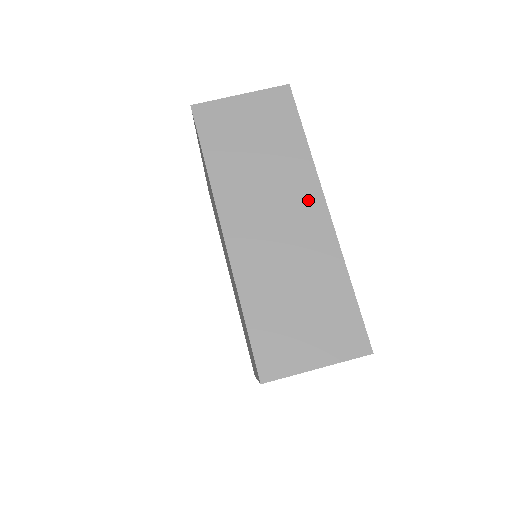
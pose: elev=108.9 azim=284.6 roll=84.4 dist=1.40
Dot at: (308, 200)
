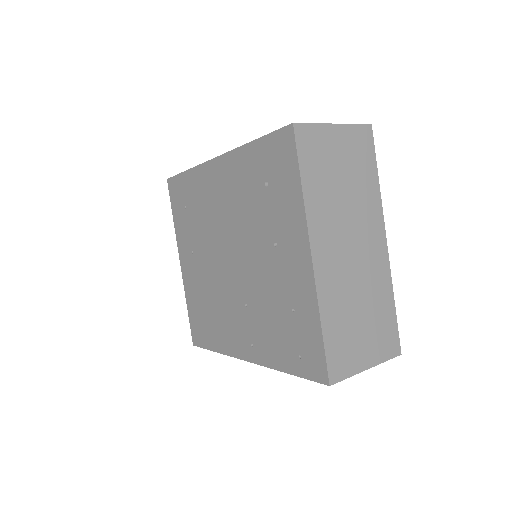
Dot at: occluded
